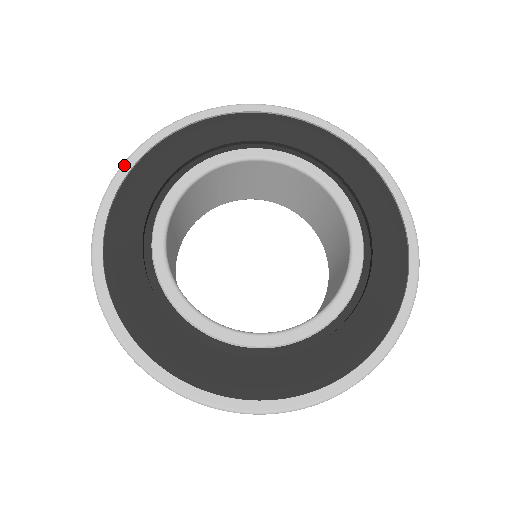
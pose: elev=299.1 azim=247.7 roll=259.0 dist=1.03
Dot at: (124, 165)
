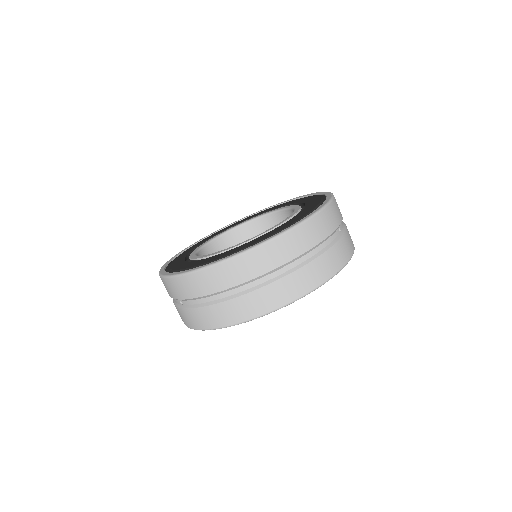
Dot at: (160, 272)
